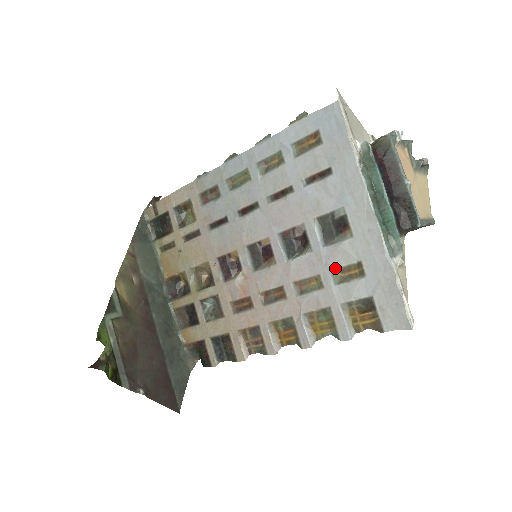
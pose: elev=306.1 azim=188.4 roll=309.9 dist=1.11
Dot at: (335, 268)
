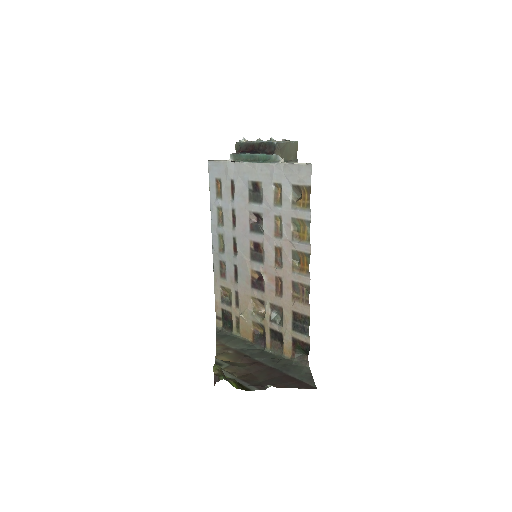
Dot at: (273, 202)
